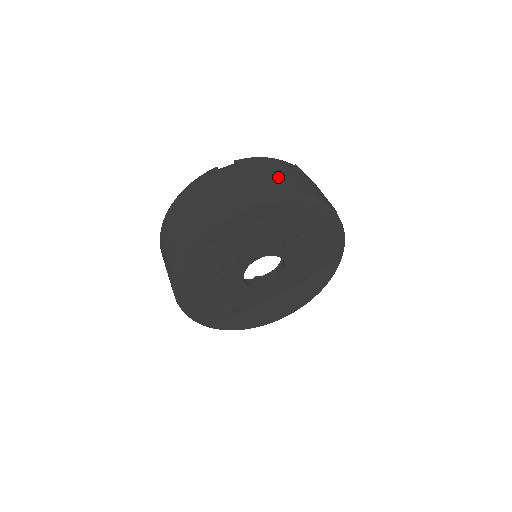
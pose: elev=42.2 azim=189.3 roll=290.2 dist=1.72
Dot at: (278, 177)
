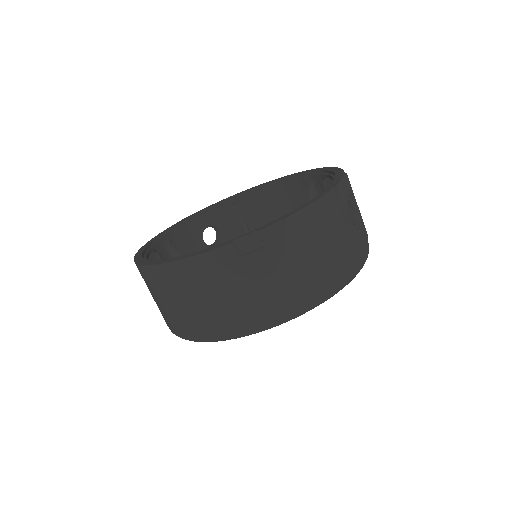
Dot at: (319, 260)
